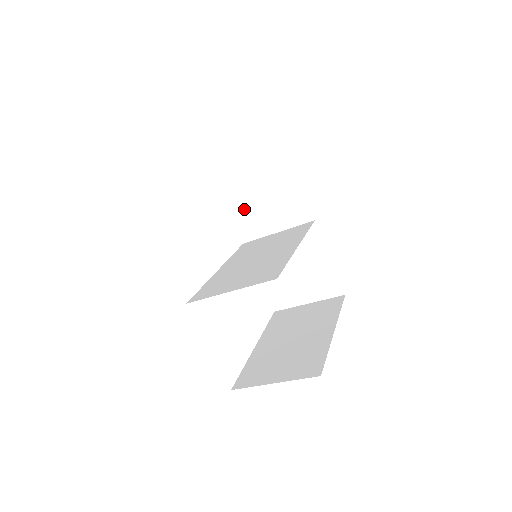
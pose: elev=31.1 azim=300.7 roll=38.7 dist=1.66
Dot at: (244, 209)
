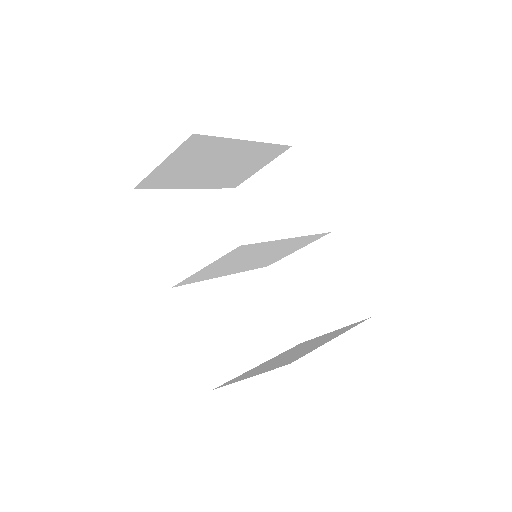
Dot at: (267, 229)
